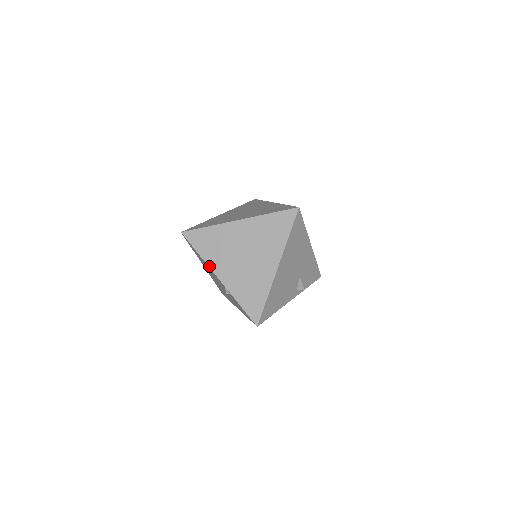
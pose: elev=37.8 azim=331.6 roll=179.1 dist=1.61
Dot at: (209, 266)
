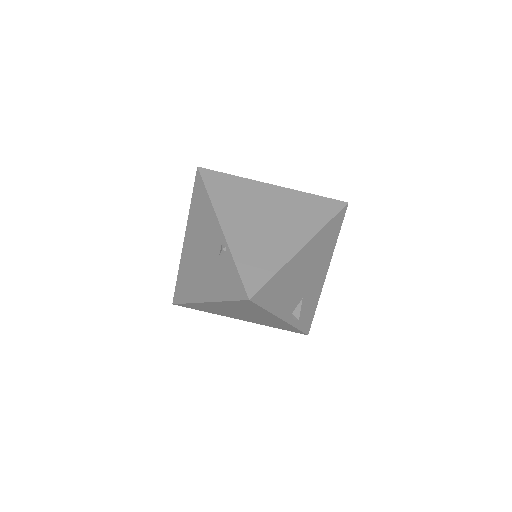
Dot at: (215, 210)
